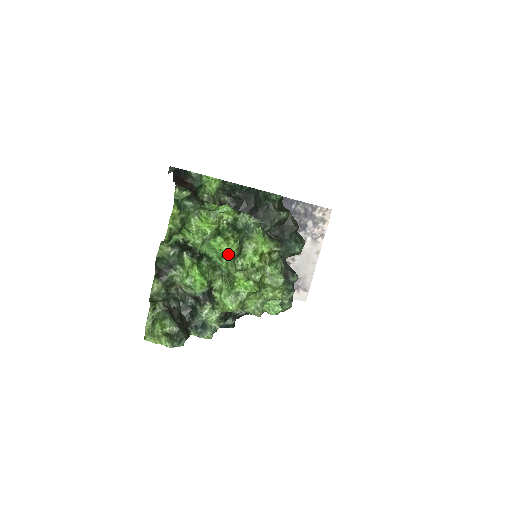
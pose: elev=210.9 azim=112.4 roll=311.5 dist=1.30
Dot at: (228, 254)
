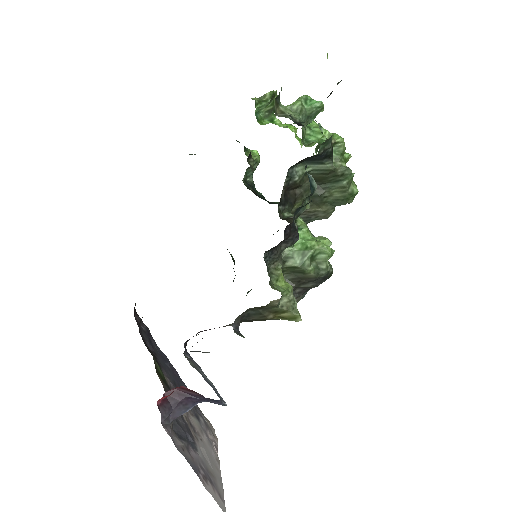
Dot at: occluded
